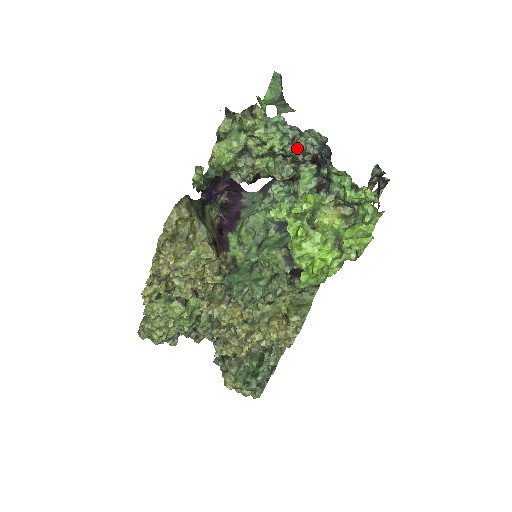
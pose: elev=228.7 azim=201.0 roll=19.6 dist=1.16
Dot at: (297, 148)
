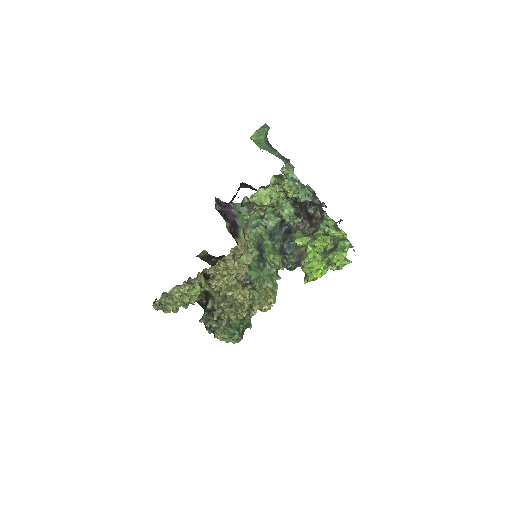
Dot at: (302, 197)
